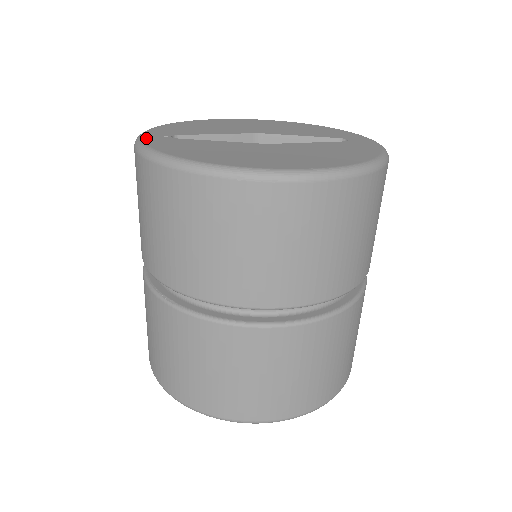
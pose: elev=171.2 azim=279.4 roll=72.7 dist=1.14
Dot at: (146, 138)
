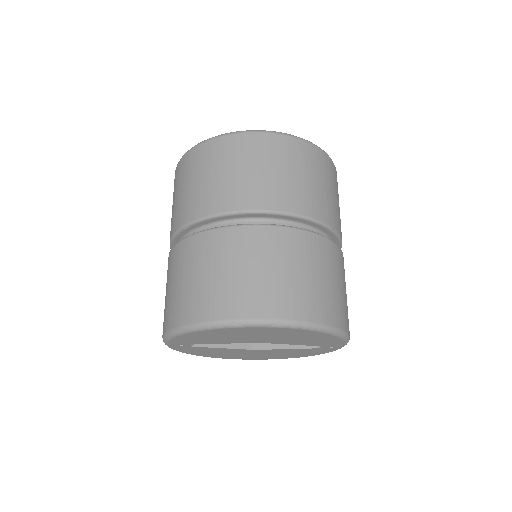
Dot at: occluded
